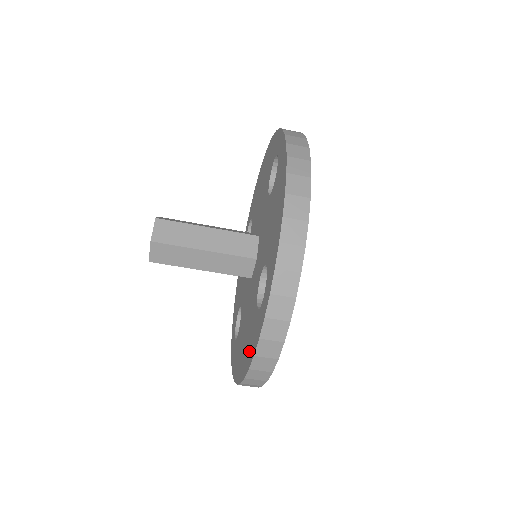
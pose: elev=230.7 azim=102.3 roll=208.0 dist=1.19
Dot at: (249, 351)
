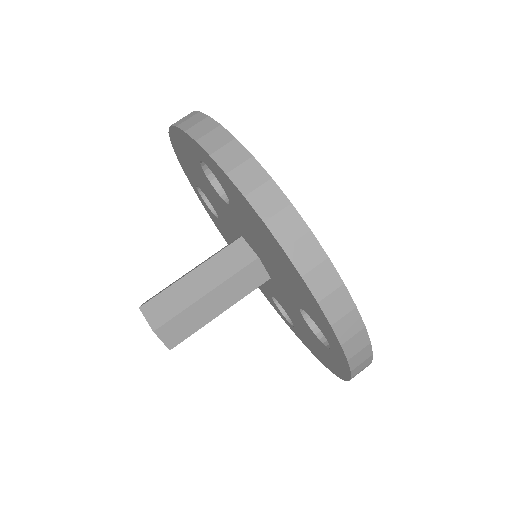
Dot at: (246, 209)
